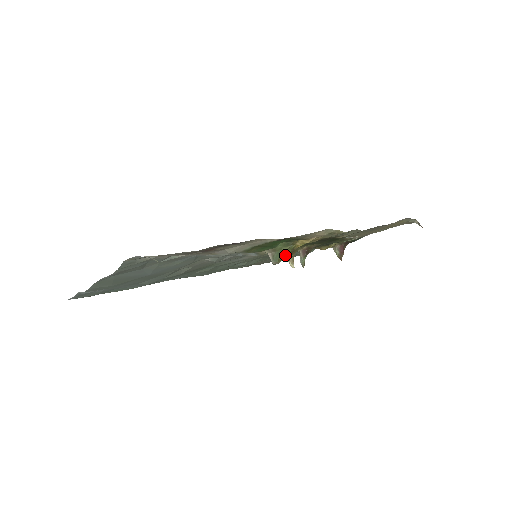
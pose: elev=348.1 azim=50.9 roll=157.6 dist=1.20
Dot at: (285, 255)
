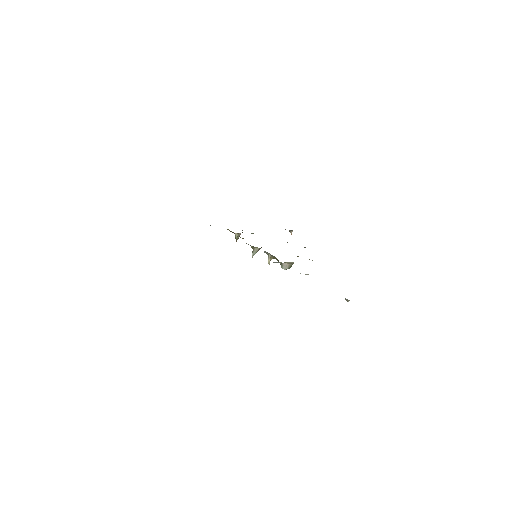
Dot at: occluded
